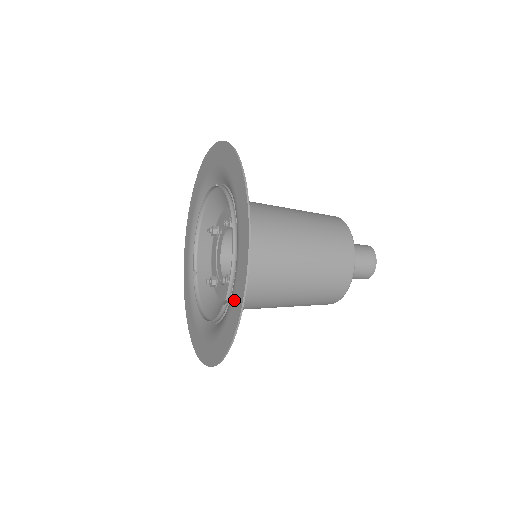
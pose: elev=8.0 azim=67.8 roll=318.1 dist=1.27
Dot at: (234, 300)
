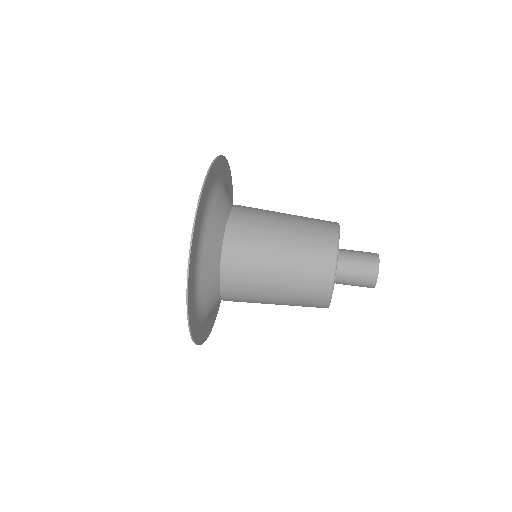
Dot at: occluded
